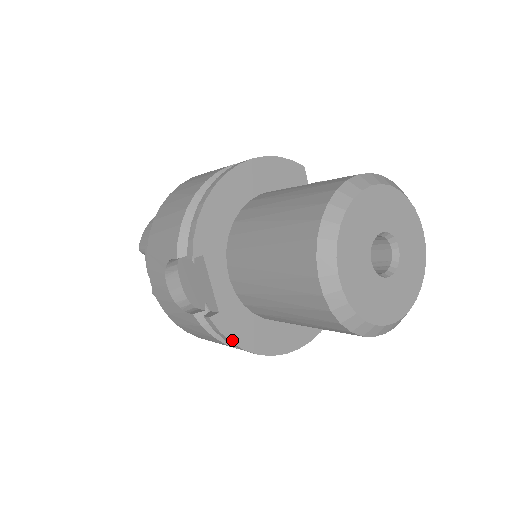
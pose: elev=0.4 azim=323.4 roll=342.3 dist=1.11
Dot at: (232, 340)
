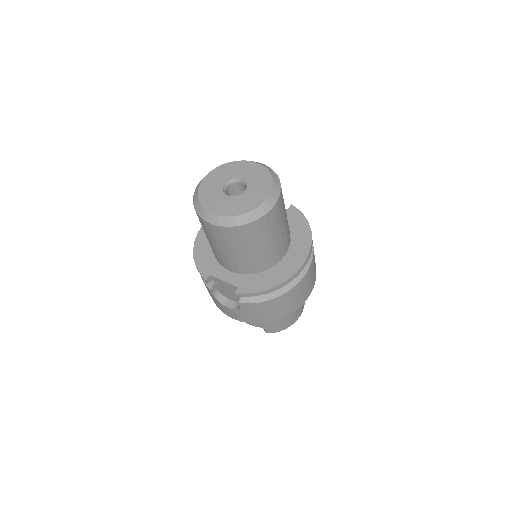
Dot at: (256, 291)
